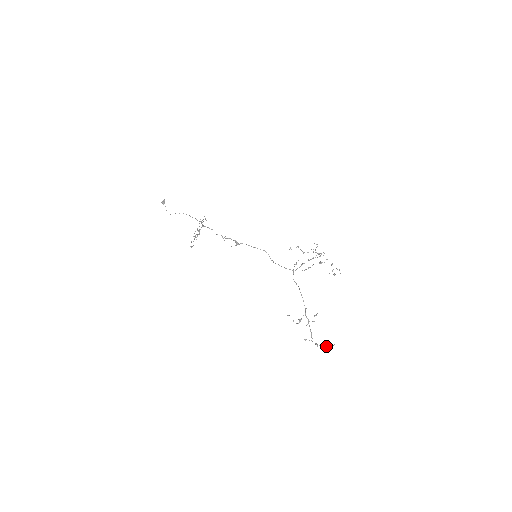
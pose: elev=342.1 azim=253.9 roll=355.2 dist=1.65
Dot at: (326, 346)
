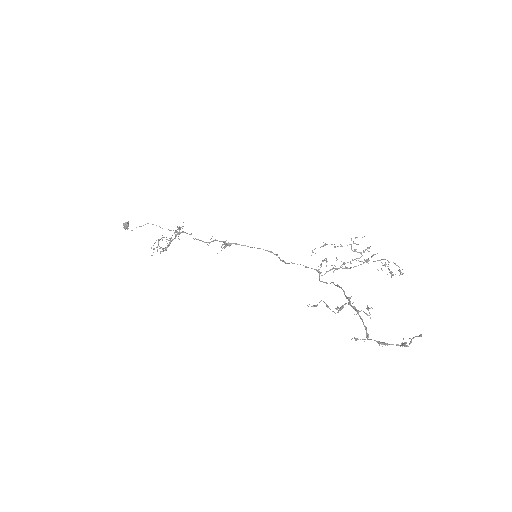
Dot at: (402, 344)
